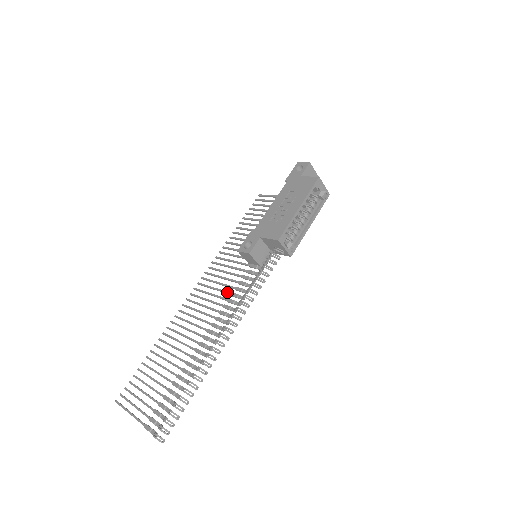
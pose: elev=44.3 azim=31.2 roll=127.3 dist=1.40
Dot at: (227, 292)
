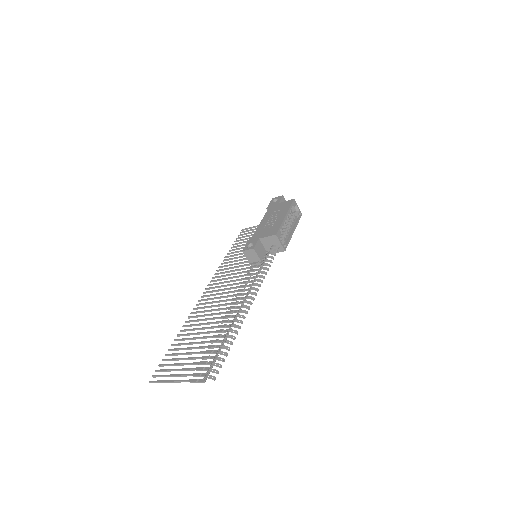
Dot at: (238, 283)
